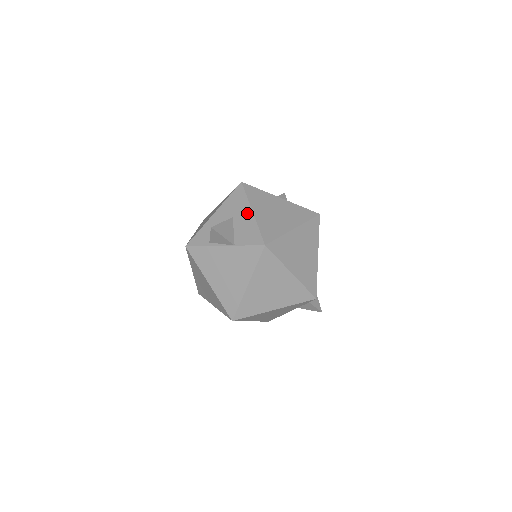
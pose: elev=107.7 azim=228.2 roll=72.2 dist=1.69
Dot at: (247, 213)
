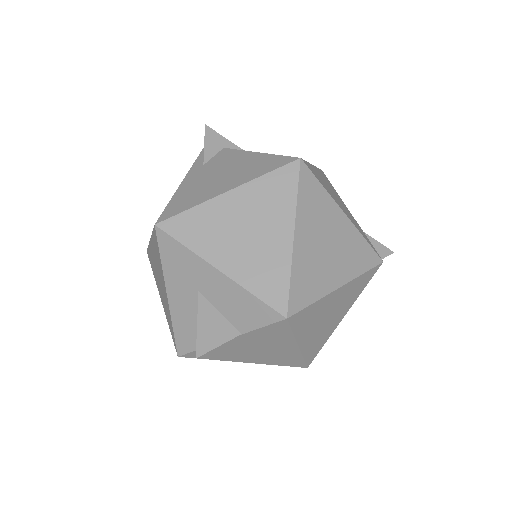
Dot at: (213, 277)
